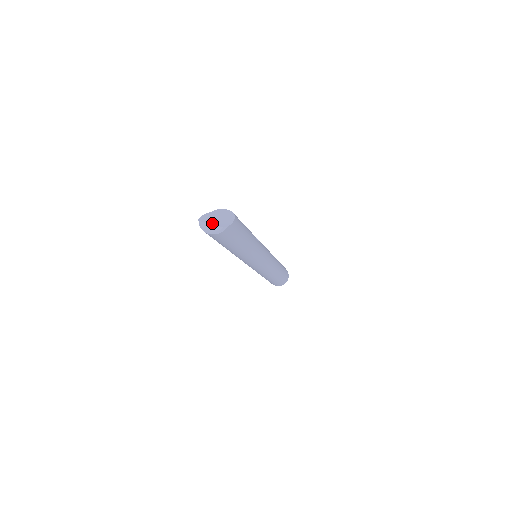
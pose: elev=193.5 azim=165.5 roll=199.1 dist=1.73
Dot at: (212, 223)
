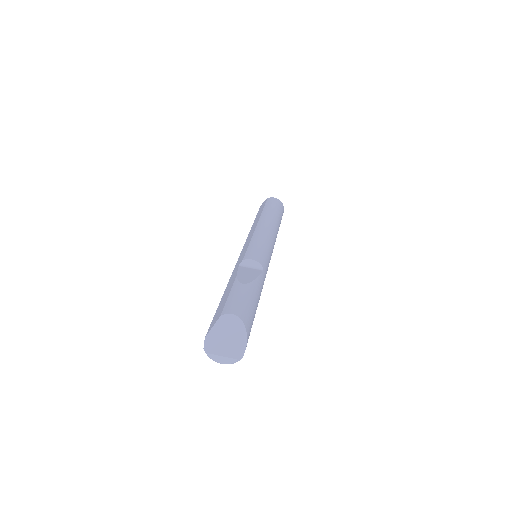
Dot at: (223, 353)
